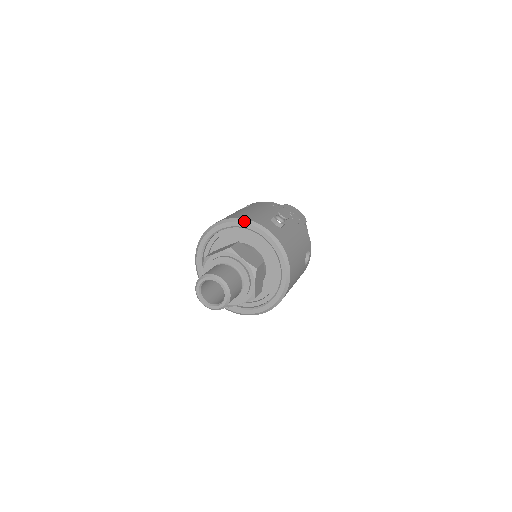
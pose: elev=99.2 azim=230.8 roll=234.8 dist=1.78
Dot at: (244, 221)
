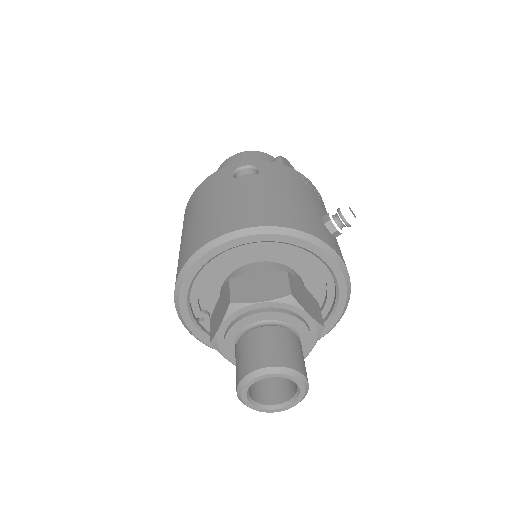
Dot at: (303, 237)
